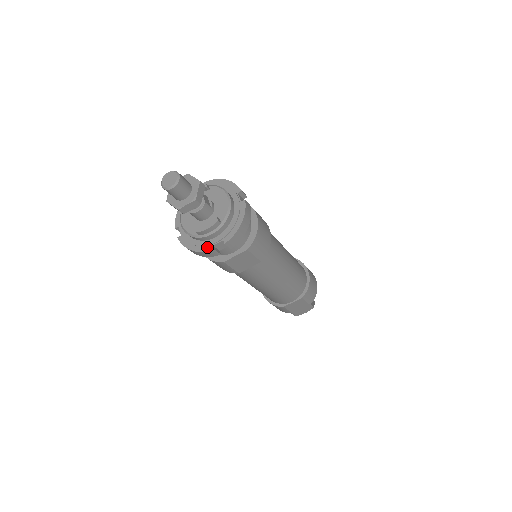
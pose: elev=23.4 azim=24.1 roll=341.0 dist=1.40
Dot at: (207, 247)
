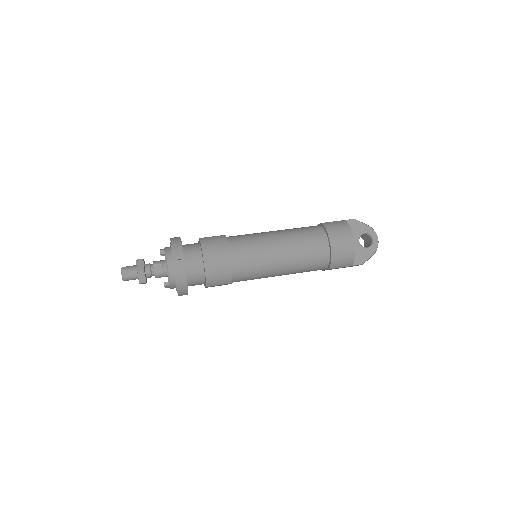
Dot at: occluded
